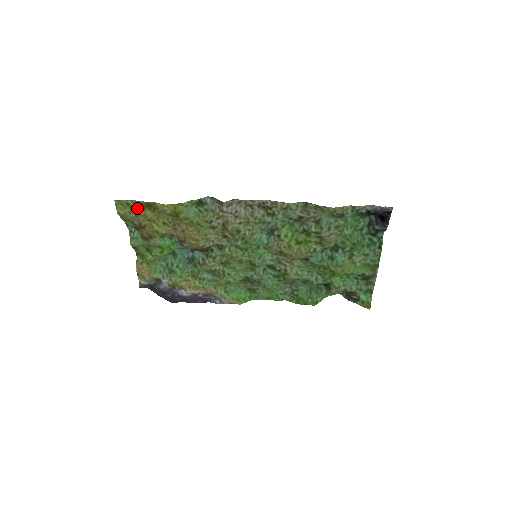
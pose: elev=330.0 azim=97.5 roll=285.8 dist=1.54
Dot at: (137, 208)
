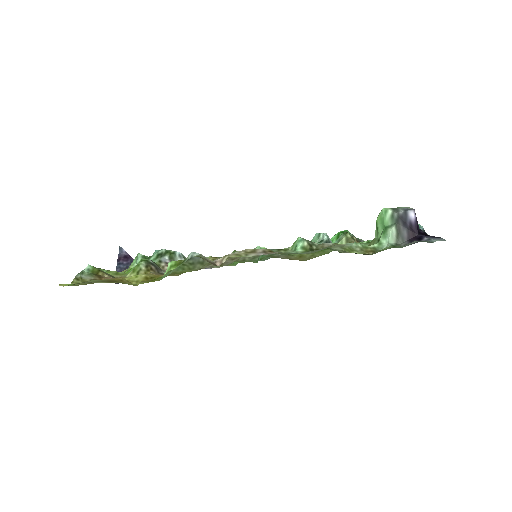
Dot at: (95, 280)
